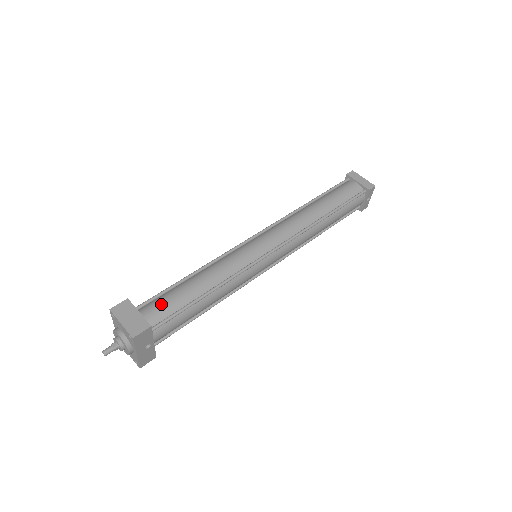
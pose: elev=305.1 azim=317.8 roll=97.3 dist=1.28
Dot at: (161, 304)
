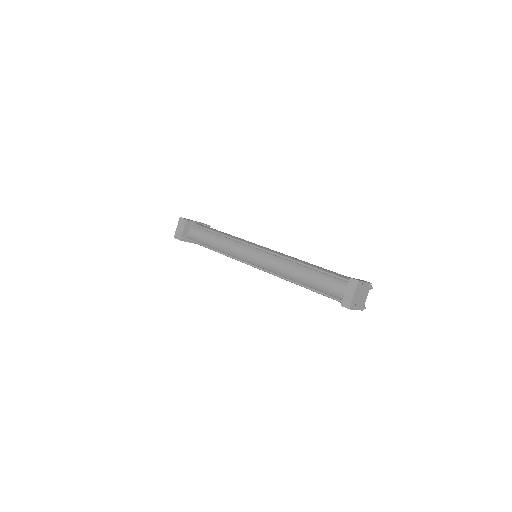
Dot at: (198, 233)
